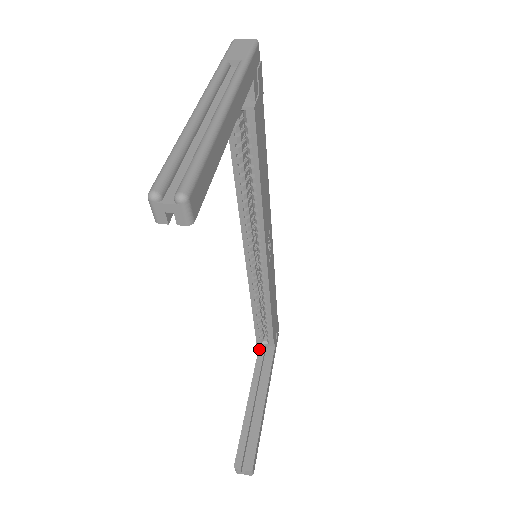
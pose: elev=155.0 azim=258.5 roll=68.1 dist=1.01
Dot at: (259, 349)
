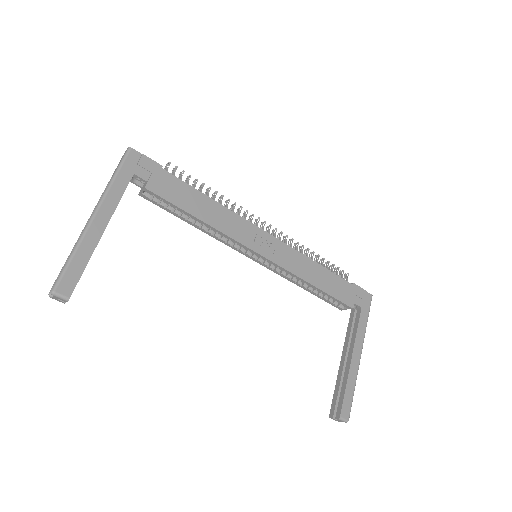
Dot at: (350, 314)
